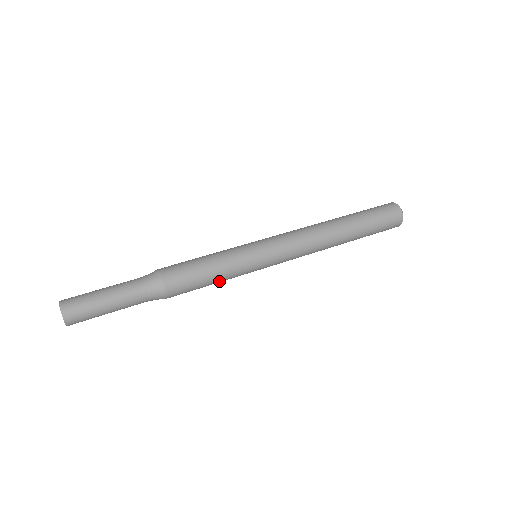
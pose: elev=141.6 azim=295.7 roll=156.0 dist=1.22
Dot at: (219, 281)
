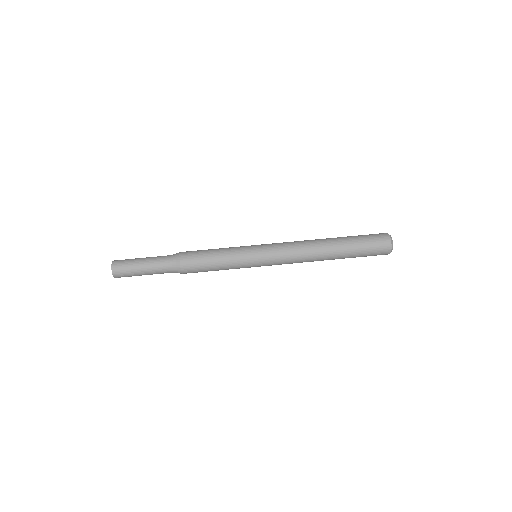
Dot at: (222, 268)
